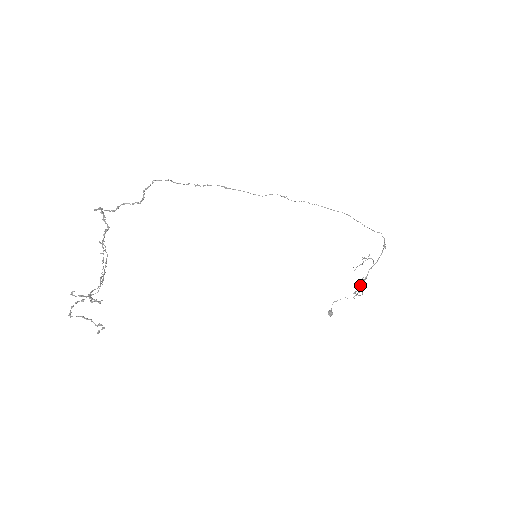
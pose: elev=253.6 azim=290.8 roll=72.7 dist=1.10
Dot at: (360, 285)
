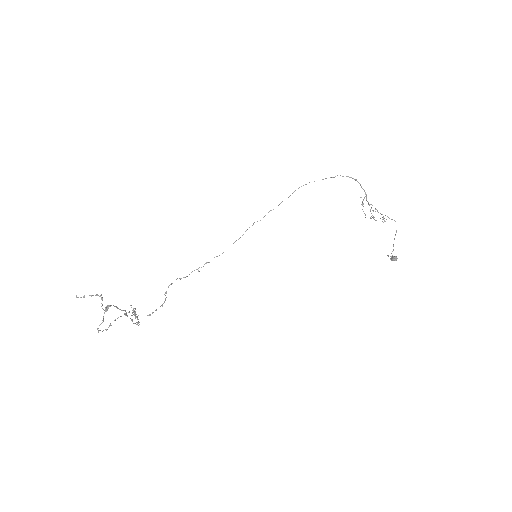
Dot at: (370, 211)
